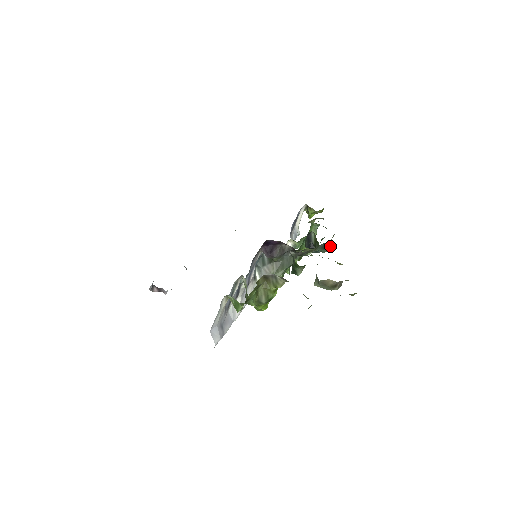
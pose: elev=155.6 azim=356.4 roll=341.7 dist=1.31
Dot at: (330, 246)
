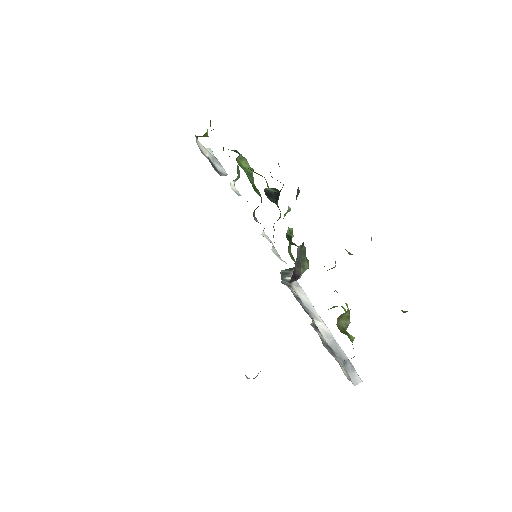
Dot at: occluded
